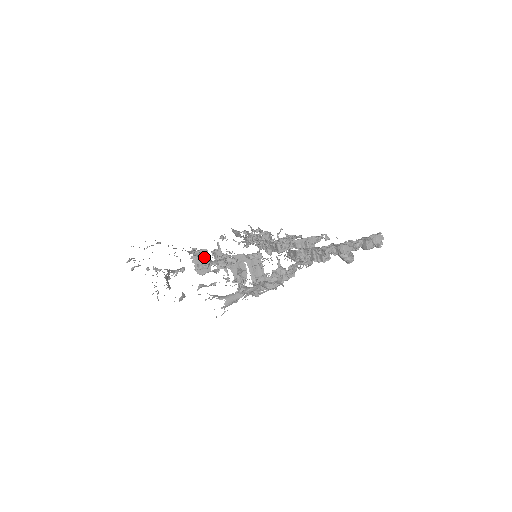
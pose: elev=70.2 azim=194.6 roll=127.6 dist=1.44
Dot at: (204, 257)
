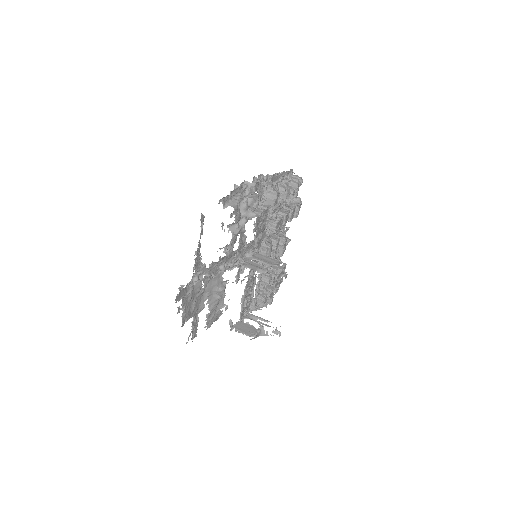
Dot at: (244, 326)
